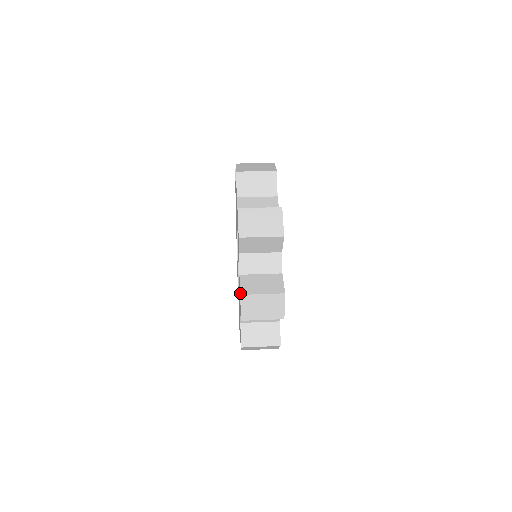
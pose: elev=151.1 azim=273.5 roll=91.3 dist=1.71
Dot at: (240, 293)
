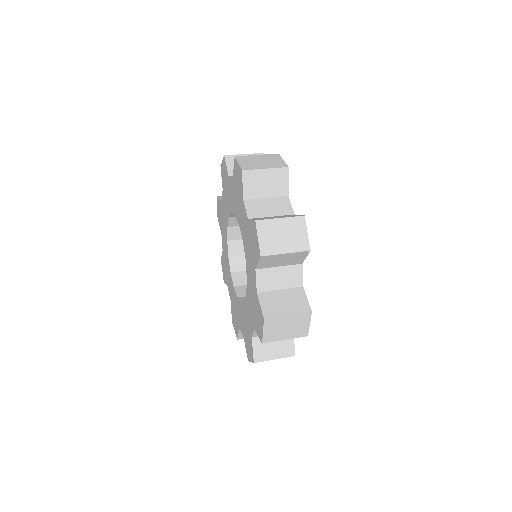
Dot at: (263, 317)
